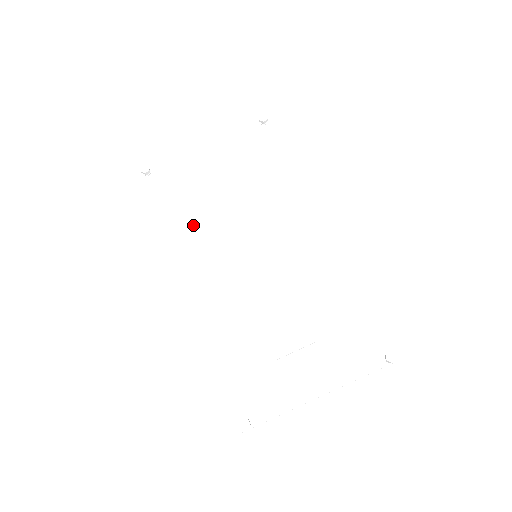
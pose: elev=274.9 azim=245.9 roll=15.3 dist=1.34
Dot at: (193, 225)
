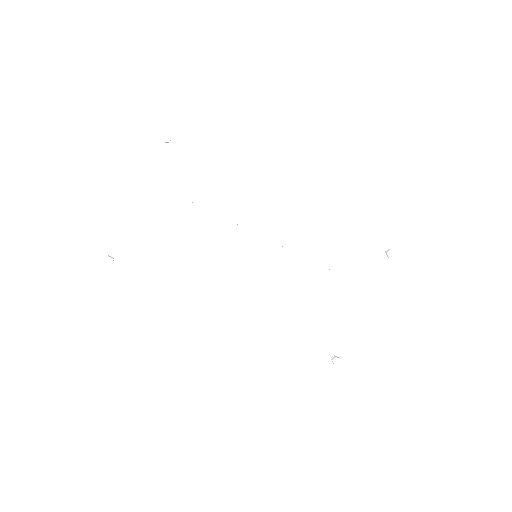
Dot at: (189, 271)
